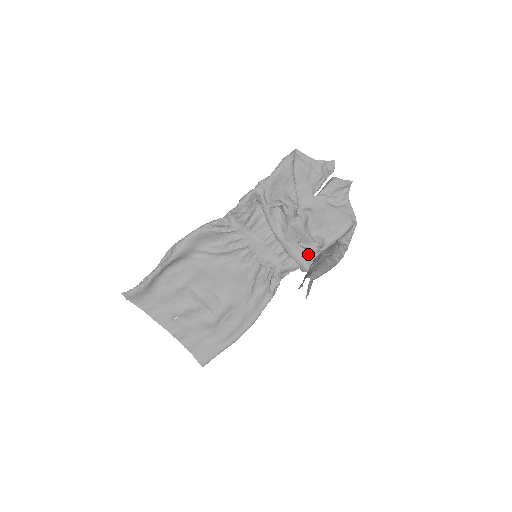
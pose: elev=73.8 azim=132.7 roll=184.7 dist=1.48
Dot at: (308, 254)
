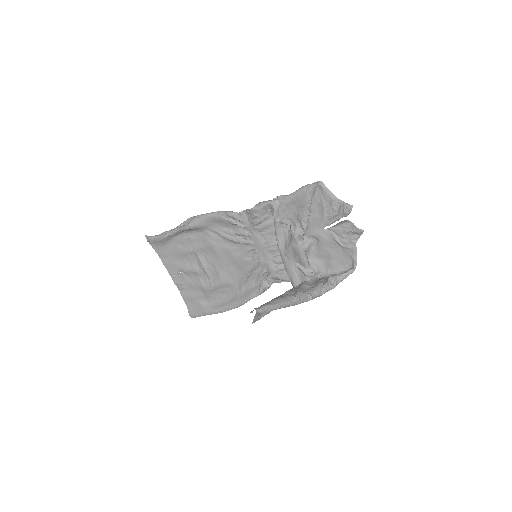
Dot at: (301, 275)
